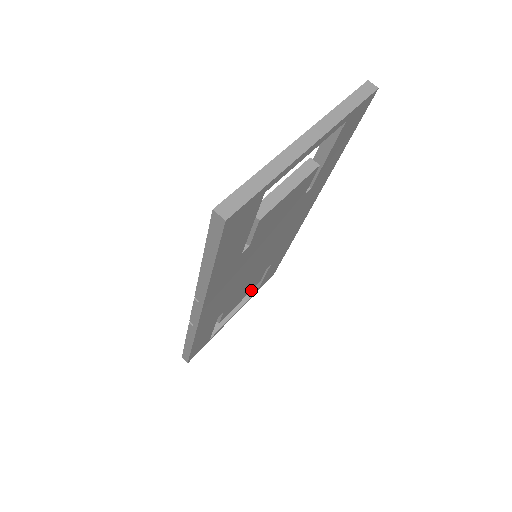
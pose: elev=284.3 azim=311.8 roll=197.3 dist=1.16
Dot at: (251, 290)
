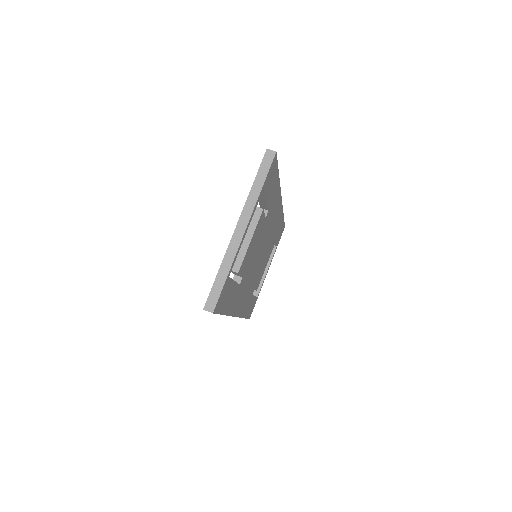
Dot at: occluded
